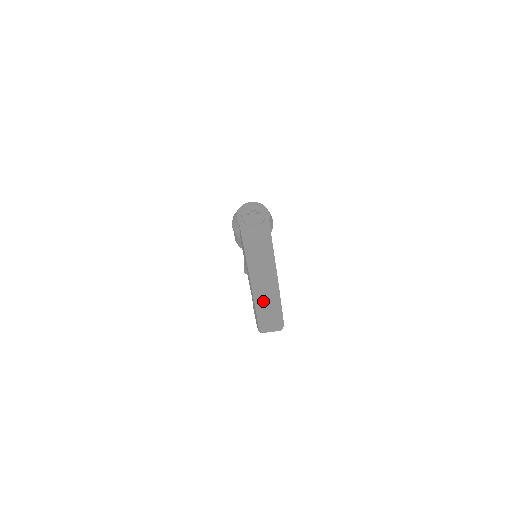
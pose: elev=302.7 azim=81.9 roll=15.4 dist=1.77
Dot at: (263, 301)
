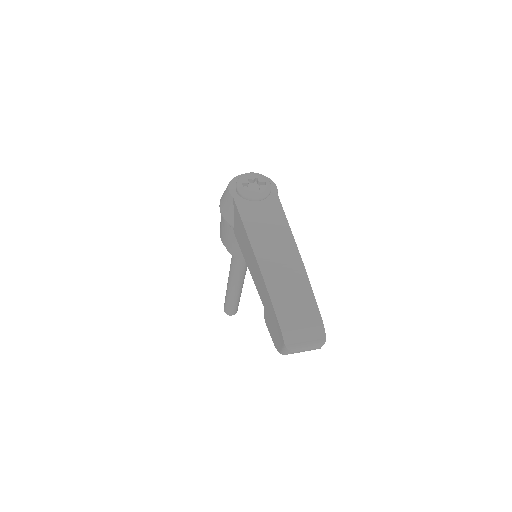
Dot at: (286, 300)
